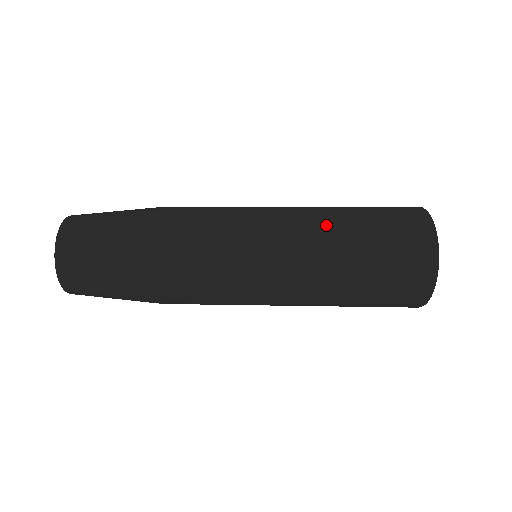
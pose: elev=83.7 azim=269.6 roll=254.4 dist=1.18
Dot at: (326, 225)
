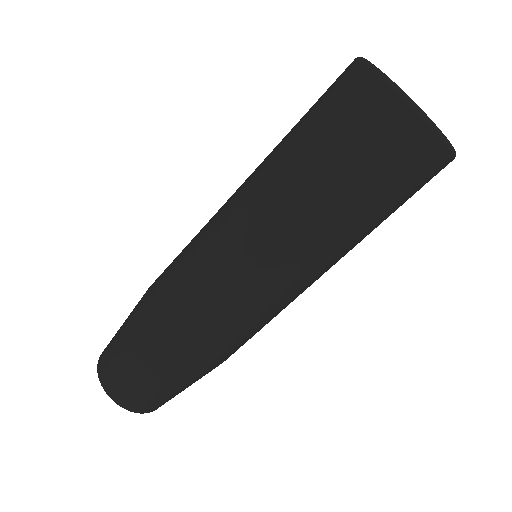
Dot at: (309, 223)
